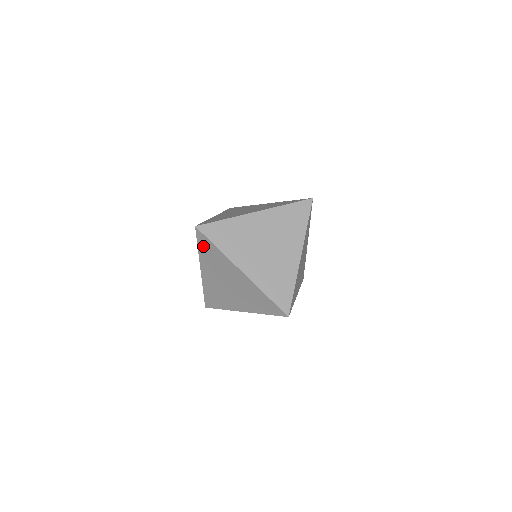
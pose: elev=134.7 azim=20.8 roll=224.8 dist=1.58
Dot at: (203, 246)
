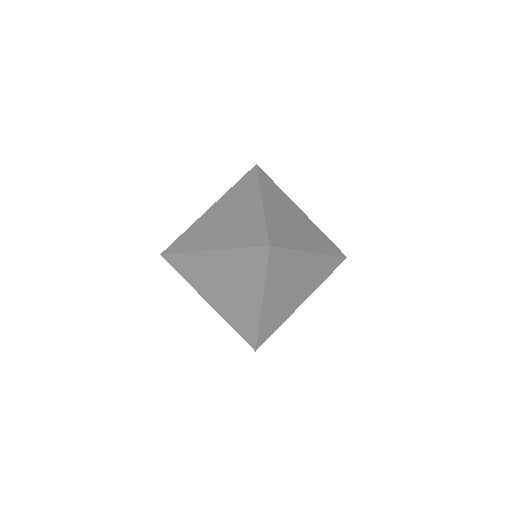
Dot at: (250, 256)
